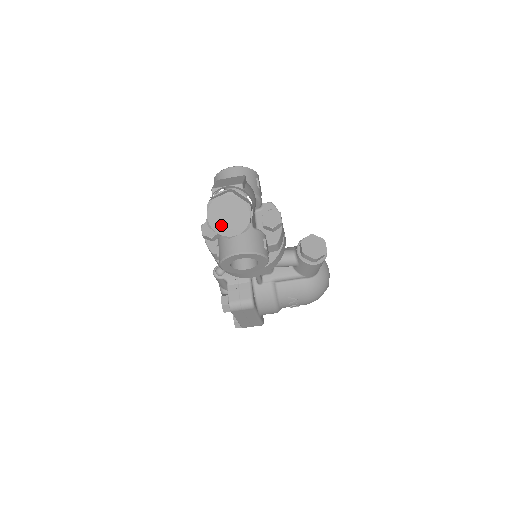
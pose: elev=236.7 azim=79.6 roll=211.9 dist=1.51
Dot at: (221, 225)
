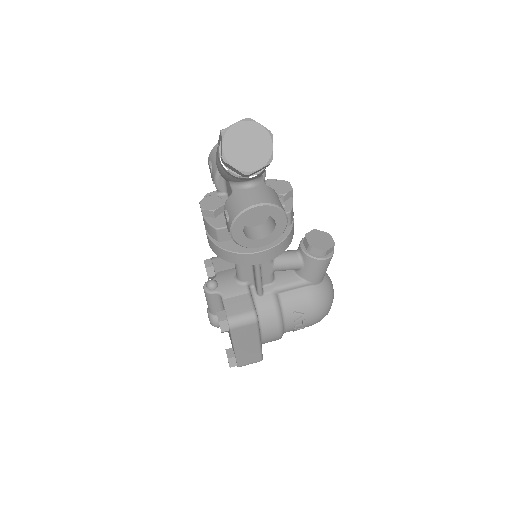
Dot at: (239, 158)
